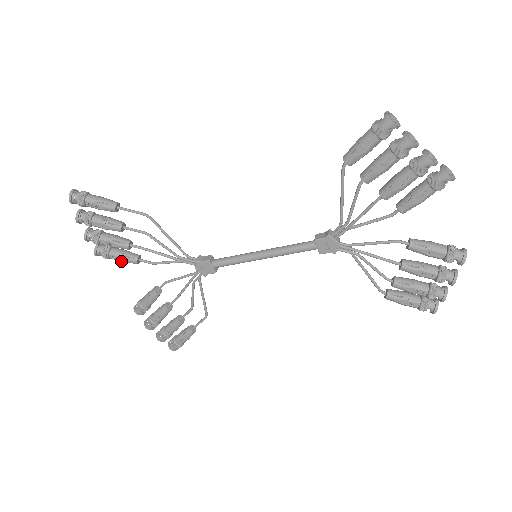
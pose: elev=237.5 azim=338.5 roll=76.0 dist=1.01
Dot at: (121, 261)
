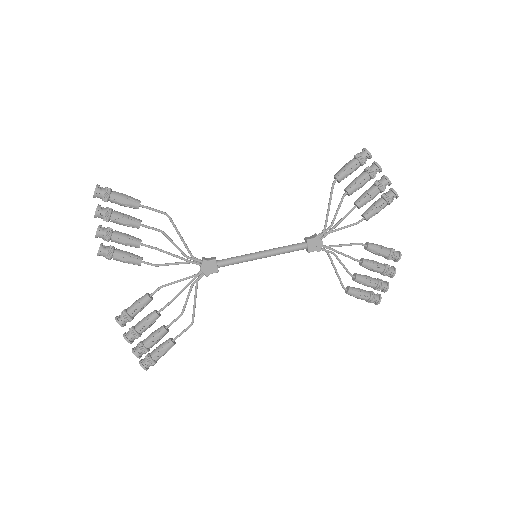
Dot at: (124, 262)
